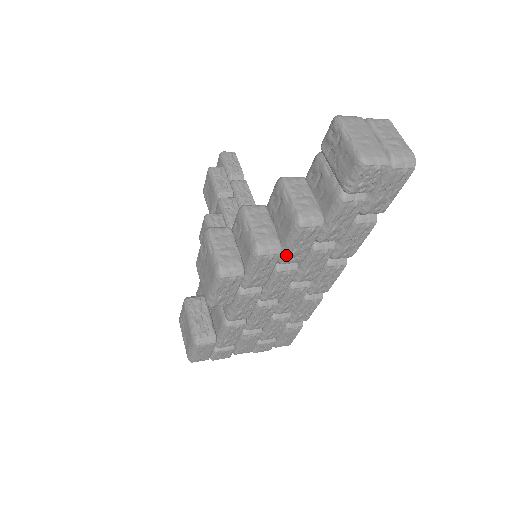
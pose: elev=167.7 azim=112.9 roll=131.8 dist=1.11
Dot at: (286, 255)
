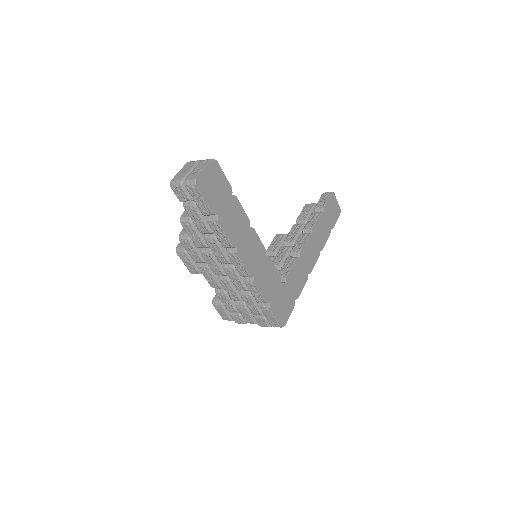
Dot at: (192, 241)
